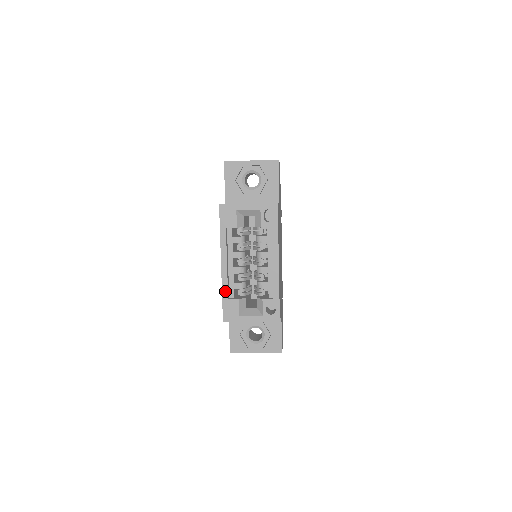
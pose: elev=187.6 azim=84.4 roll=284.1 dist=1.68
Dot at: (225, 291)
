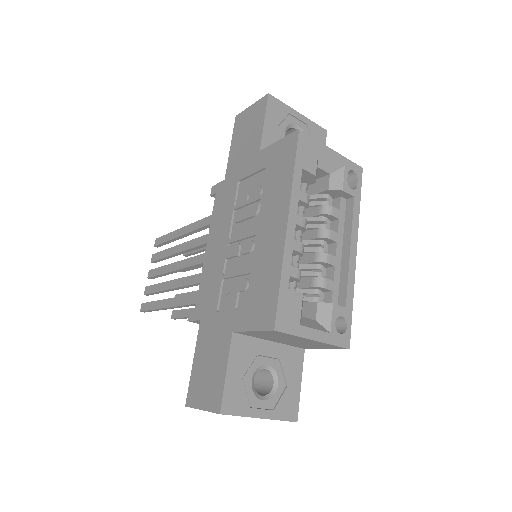
Dot at: (286, 272)
